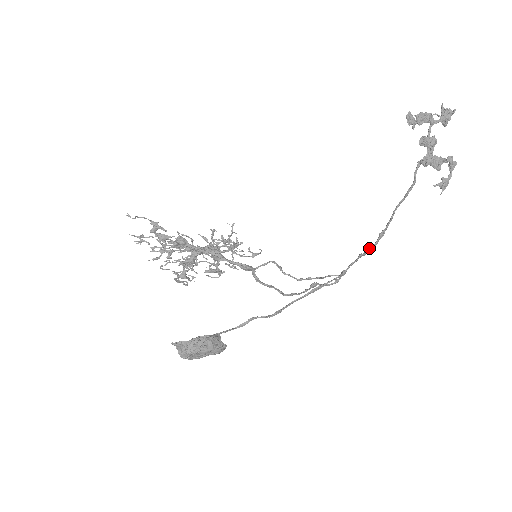
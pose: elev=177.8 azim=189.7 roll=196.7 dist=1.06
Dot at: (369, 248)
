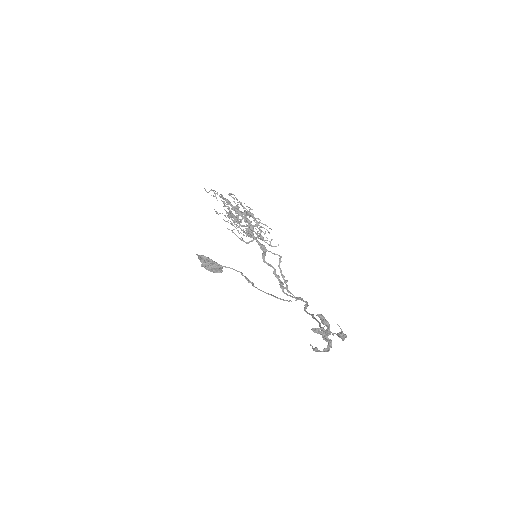
Dot at: (305, 311)
